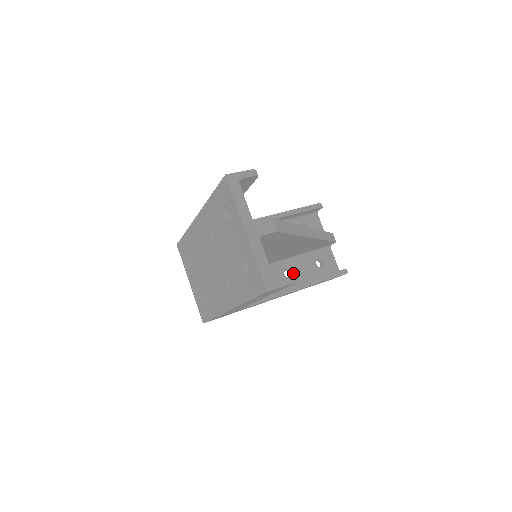
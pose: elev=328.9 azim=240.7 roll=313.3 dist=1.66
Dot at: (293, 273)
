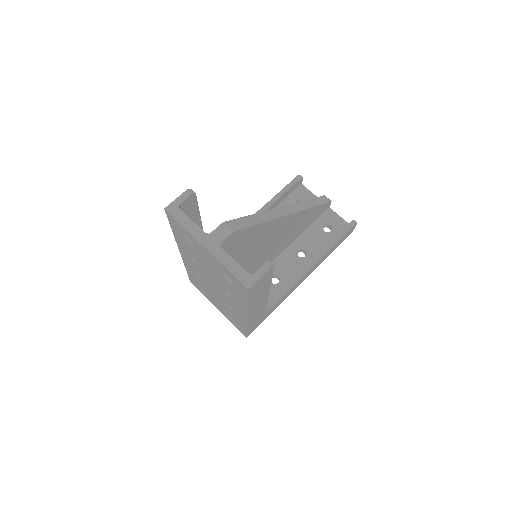
Dot at: (306, 251)
